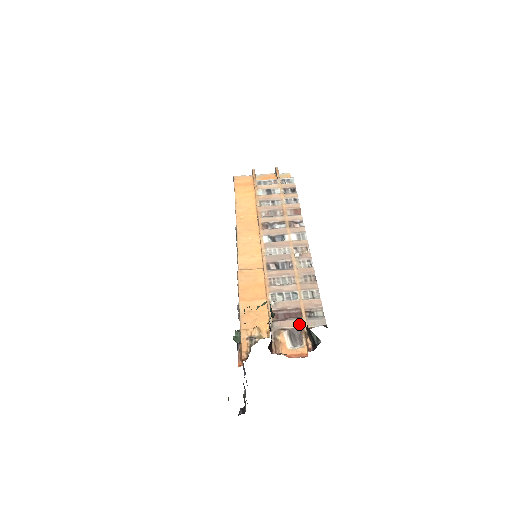
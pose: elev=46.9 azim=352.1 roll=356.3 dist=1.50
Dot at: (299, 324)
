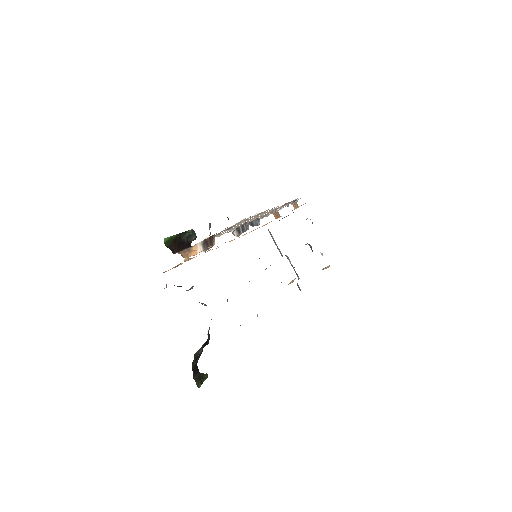
Dot at: (214, 234)
